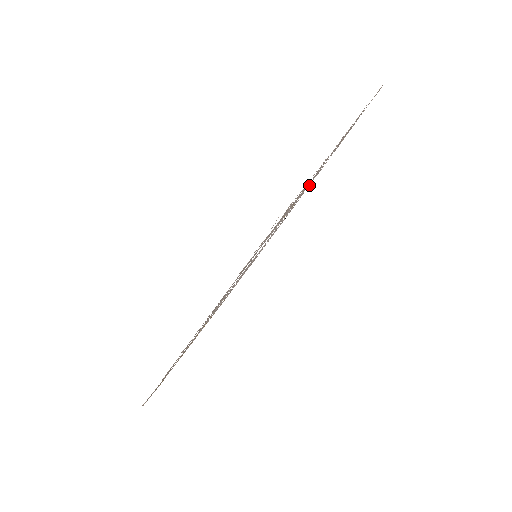
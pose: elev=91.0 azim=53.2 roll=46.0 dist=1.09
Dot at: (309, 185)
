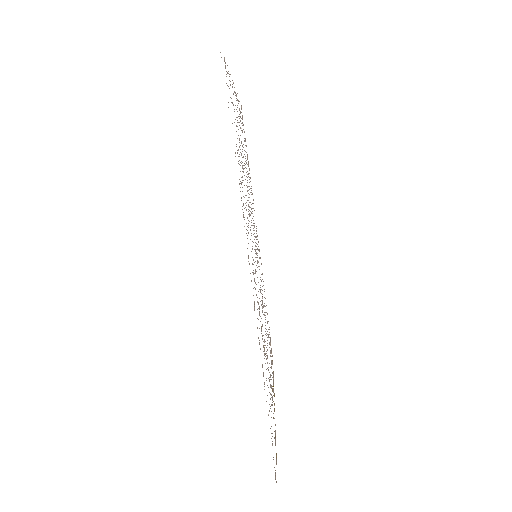
Dot at: occluded
